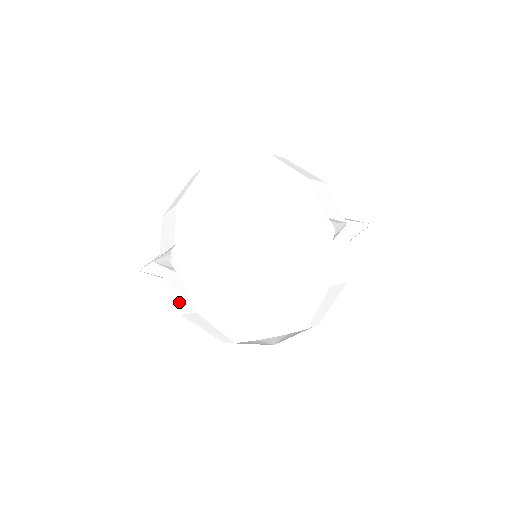
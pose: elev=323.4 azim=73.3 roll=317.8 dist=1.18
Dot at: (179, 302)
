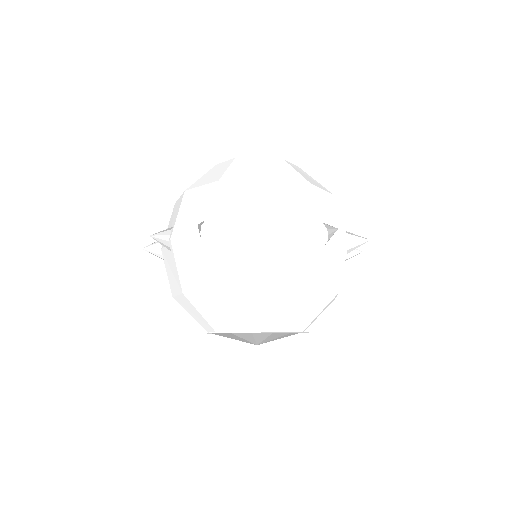
Dot at: (172, 284)
